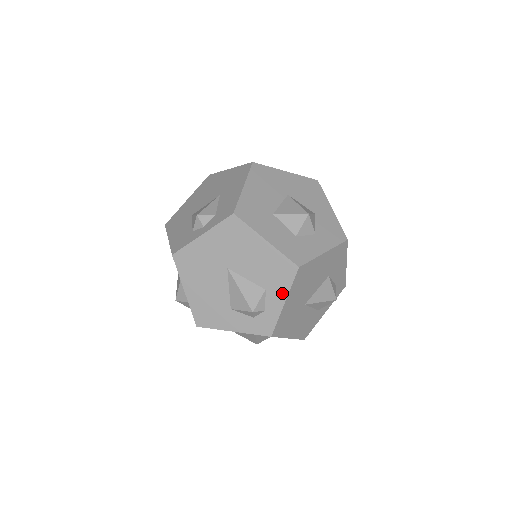
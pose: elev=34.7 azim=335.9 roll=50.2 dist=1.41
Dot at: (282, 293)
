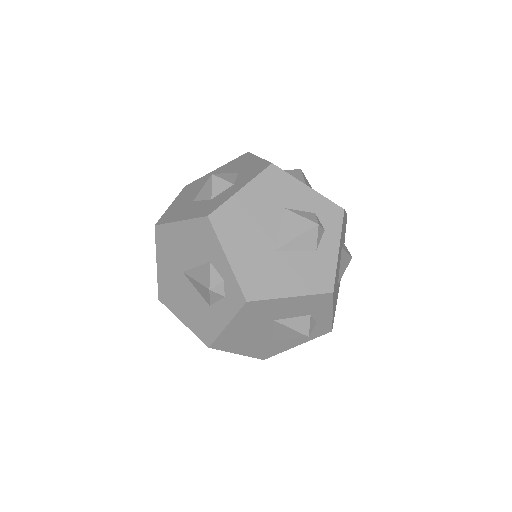
Dot at: (219, 252)
